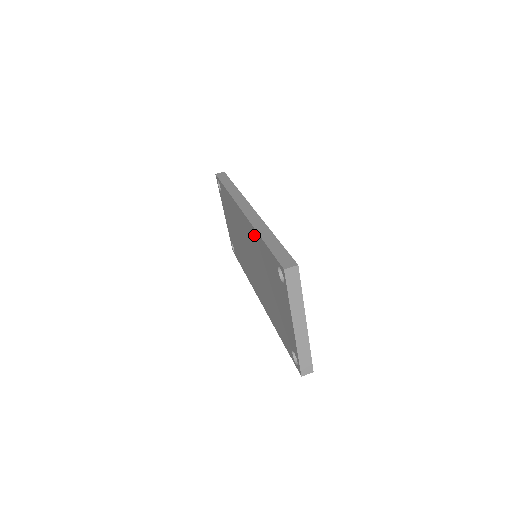
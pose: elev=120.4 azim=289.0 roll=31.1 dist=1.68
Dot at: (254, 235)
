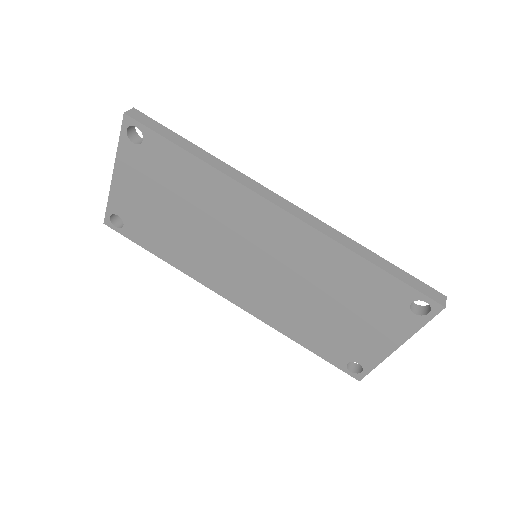
Dot at: (328, 250)
